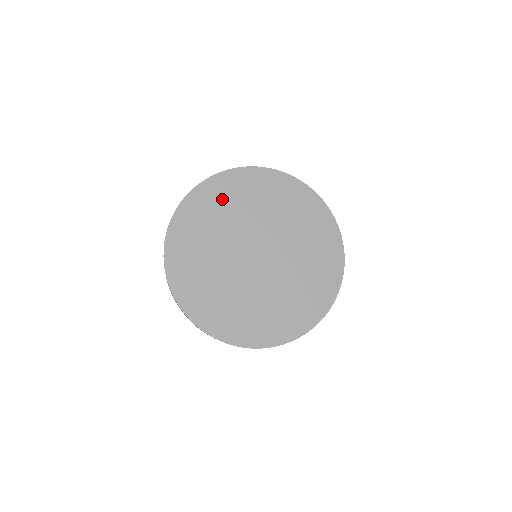
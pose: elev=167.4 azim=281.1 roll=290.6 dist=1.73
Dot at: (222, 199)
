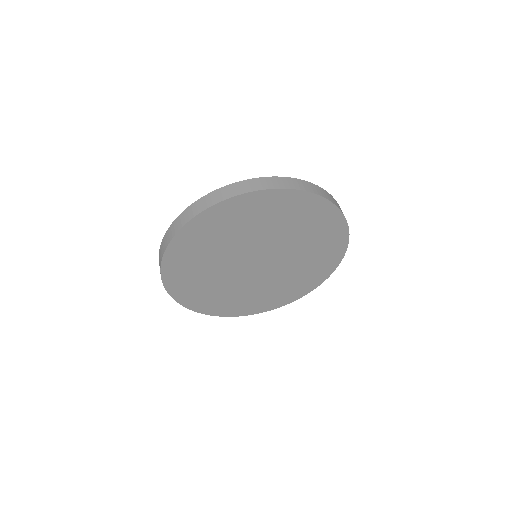
Dot at: (218, 229)
